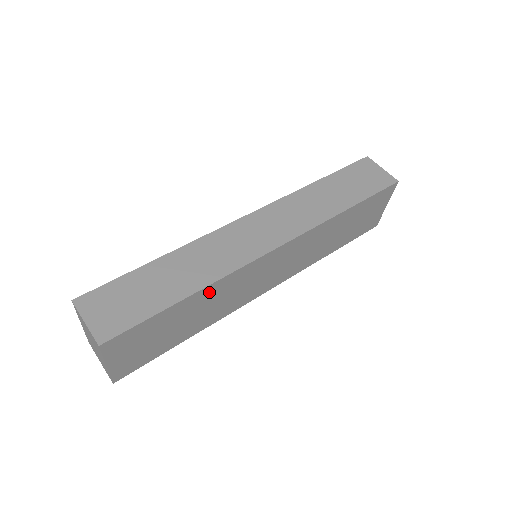
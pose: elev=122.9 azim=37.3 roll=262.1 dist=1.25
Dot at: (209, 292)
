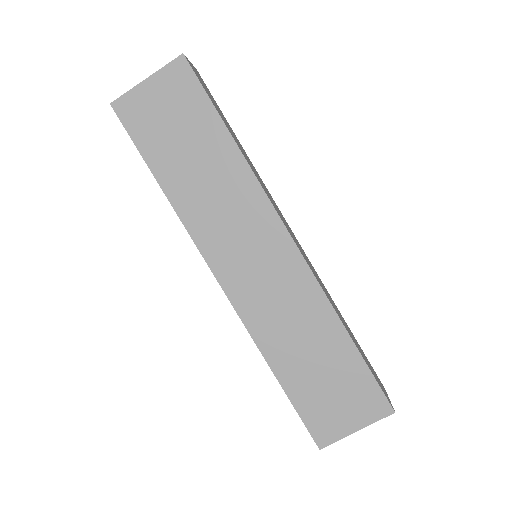
Dot at: (235, 168)
